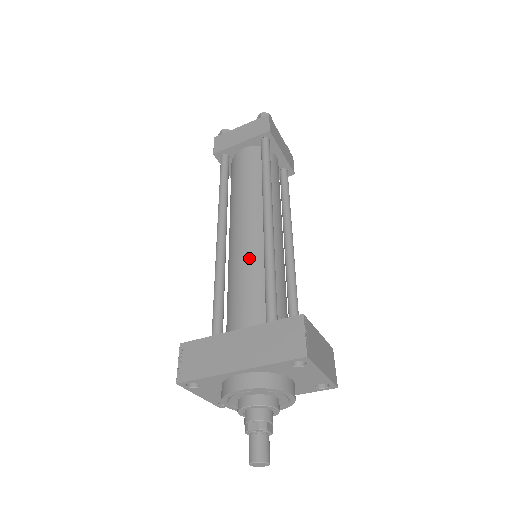
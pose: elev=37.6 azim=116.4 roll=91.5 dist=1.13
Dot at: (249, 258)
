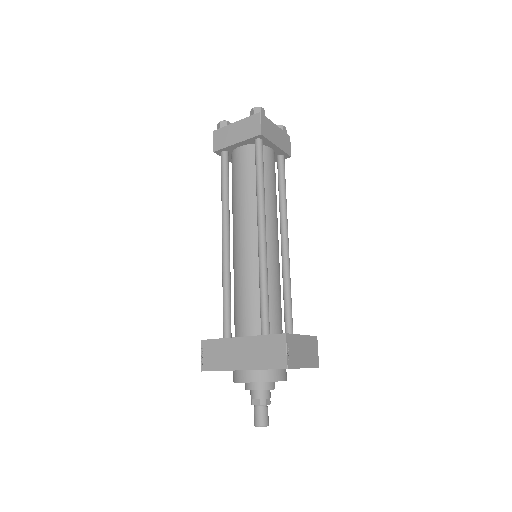
Dot at: (248, 269)
